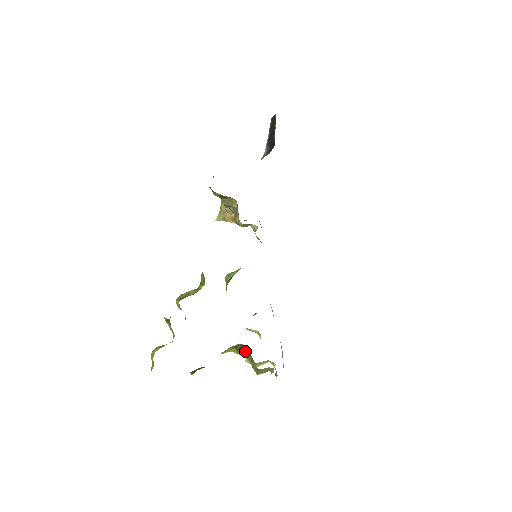
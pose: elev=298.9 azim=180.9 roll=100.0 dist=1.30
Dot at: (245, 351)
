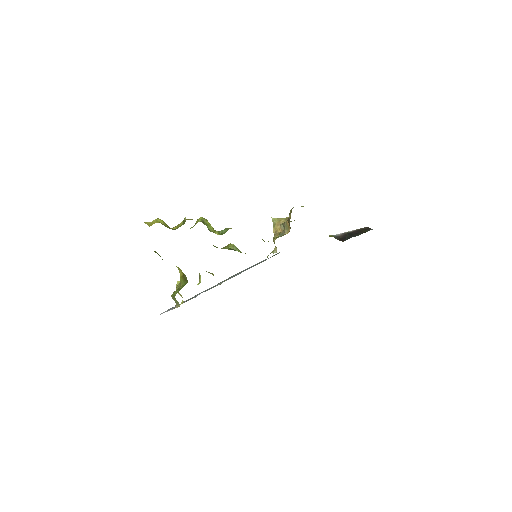
Dot at: (184, 282)
